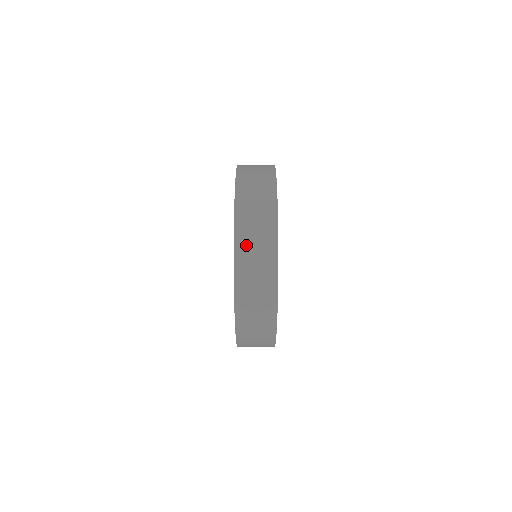
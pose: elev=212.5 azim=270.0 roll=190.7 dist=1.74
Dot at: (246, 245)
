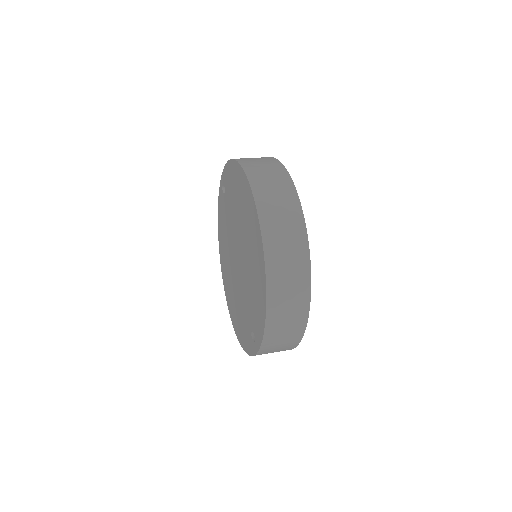
Dot at: (271, 346)
